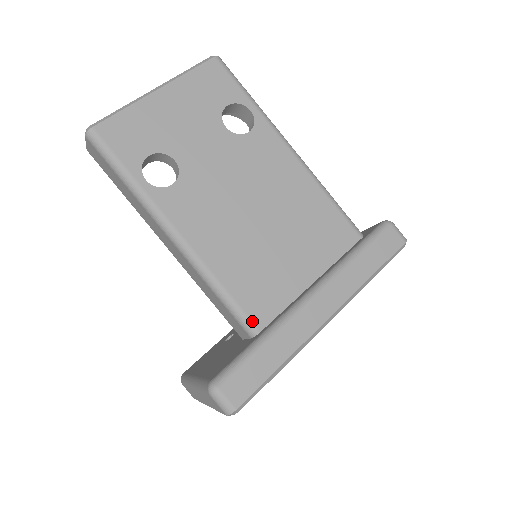
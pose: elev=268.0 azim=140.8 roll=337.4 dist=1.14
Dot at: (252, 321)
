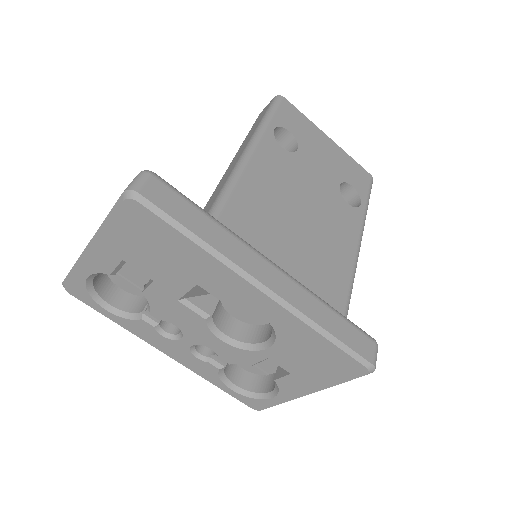
Dot at: (218, 220)
